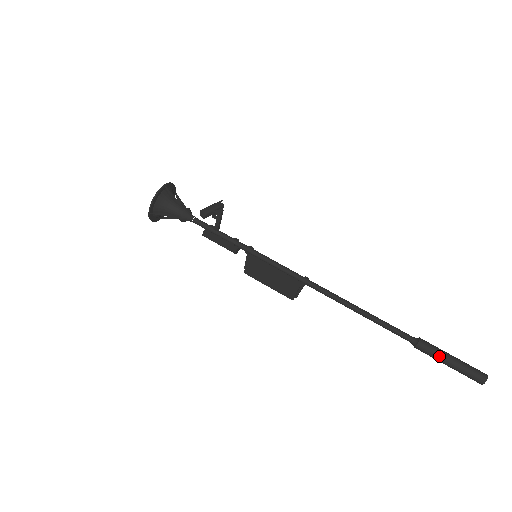
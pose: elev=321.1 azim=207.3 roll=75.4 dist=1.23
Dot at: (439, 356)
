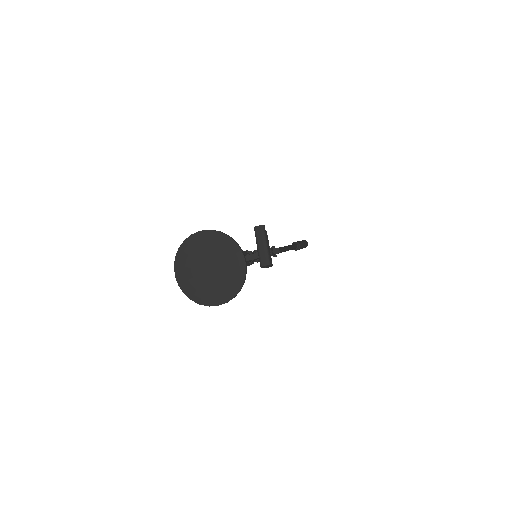
Dot at: occluded
